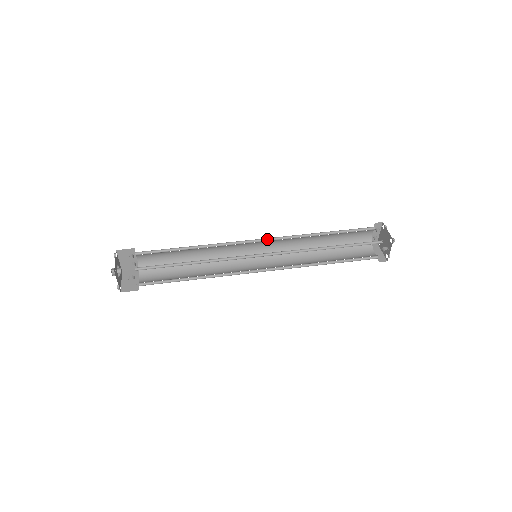
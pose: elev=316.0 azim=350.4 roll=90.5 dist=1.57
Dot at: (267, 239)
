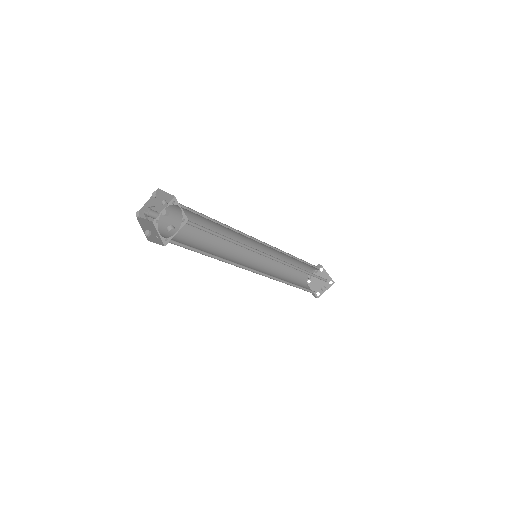
Dot at: (265, 244)
